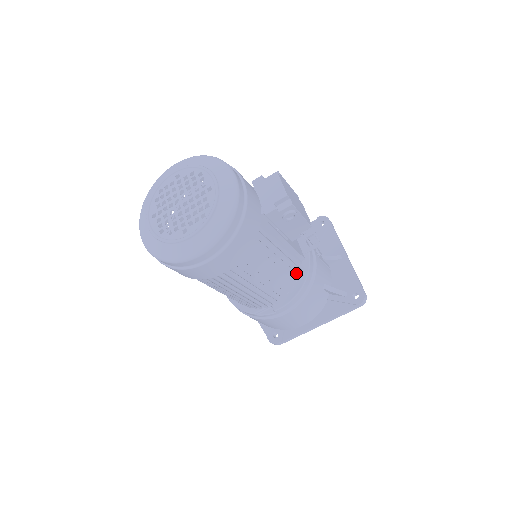
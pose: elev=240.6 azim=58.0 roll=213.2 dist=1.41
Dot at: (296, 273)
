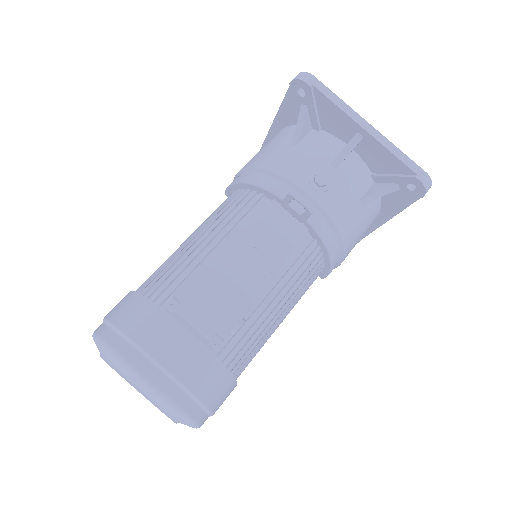
Dot at: (311, 254)
